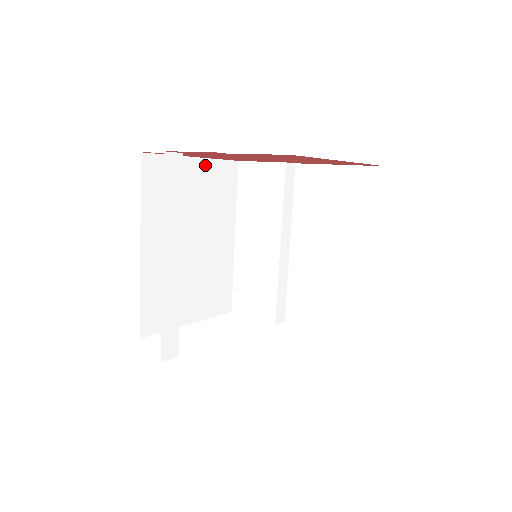
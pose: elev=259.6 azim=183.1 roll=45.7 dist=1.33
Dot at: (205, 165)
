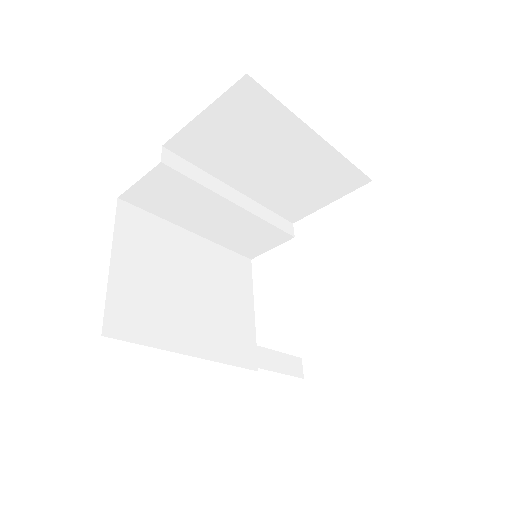
Dot at: (119, 249)
